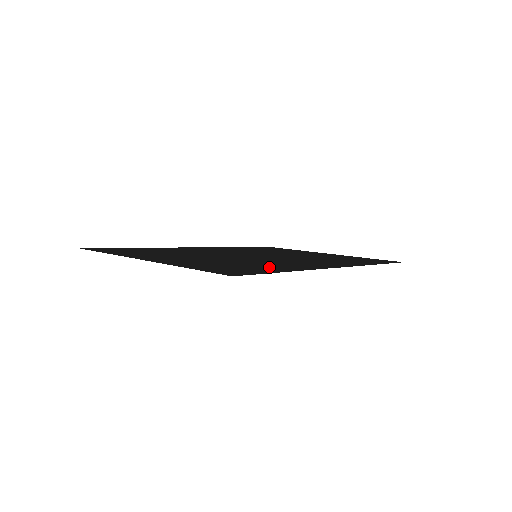
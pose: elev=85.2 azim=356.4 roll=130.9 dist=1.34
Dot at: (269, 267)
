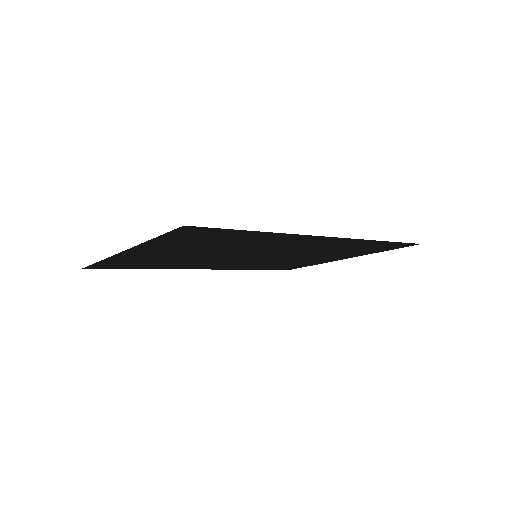
Dot at: (245, 238)
